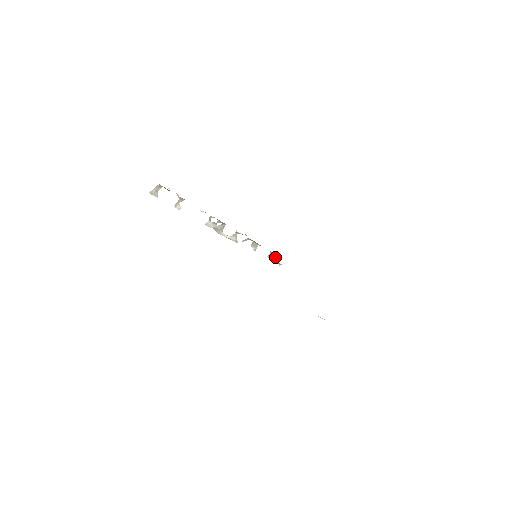
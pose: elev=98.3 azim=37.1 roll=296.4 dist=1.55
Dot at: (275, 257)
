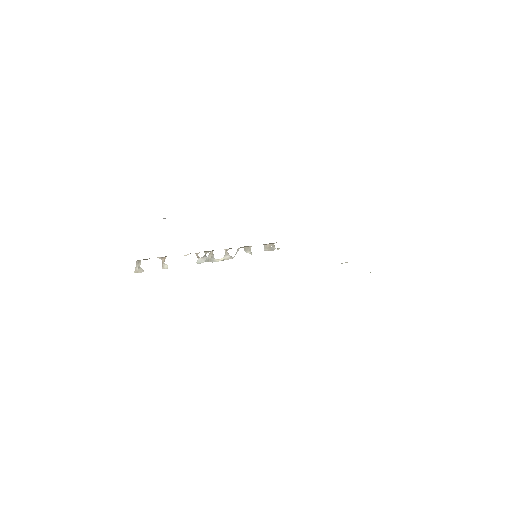
Dot at: (270, 246)
